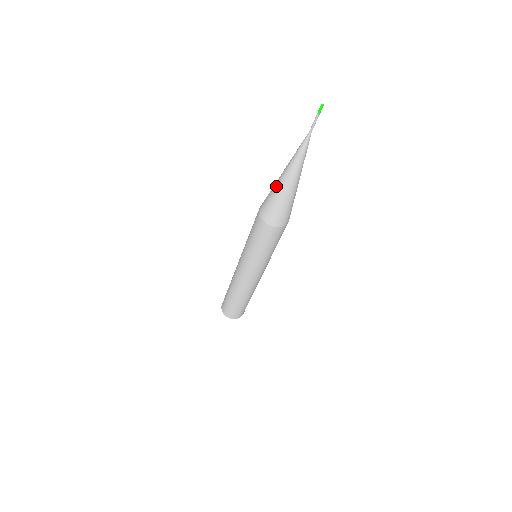
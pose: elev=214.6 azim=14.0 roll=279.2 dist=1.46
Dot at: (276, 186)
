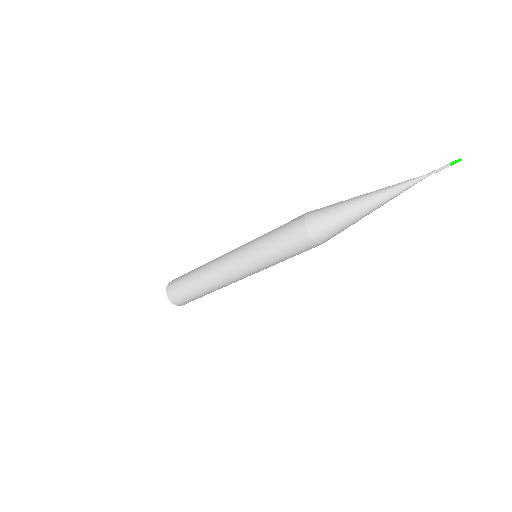
Dot at: (347, 202)
